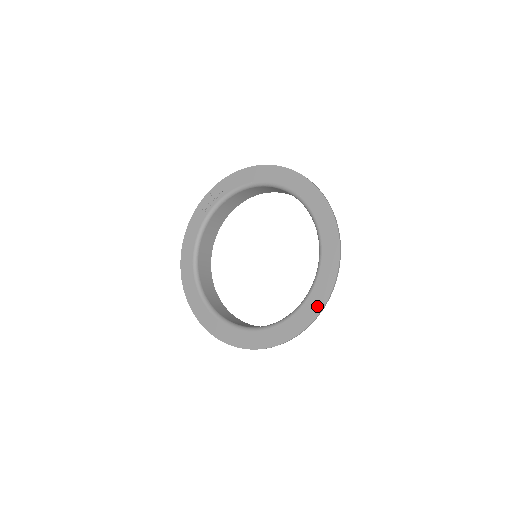
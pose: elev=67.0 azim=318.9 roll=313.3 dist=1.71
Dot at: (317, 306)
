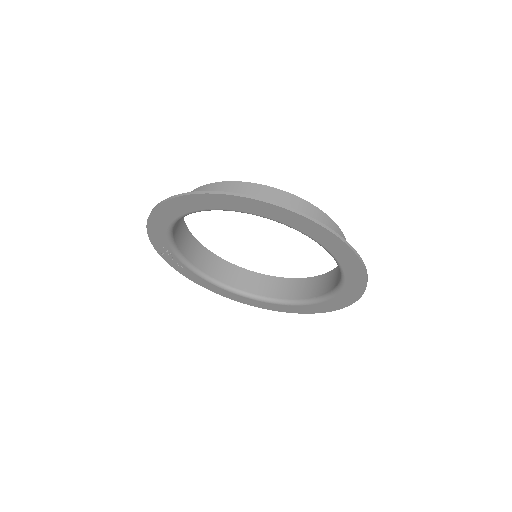
Dot at: (352, 260)
